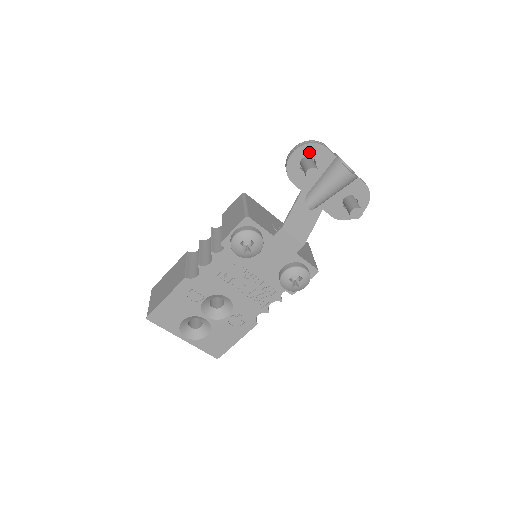
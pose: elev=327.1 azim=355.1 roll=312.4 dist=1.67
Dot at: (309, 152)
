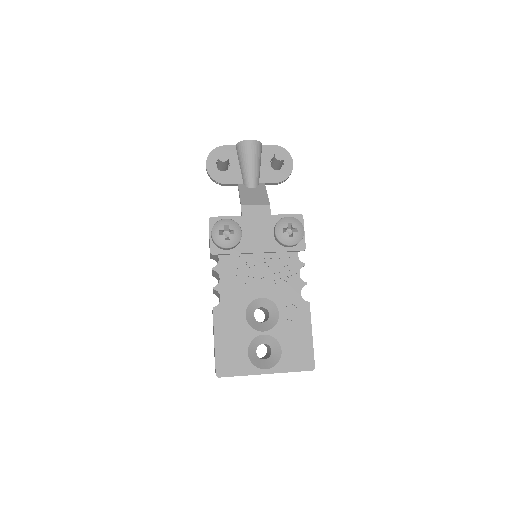
Dot at: (216, 157)
